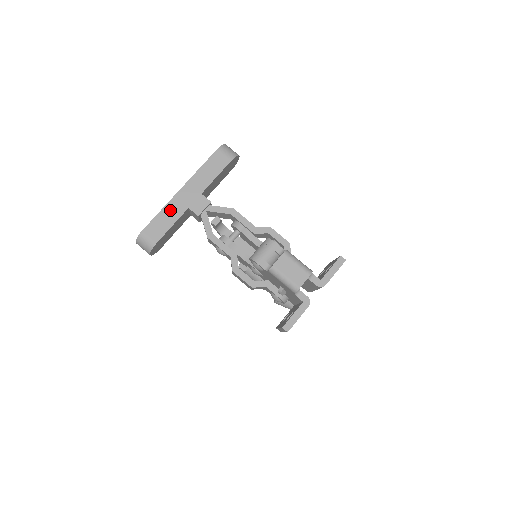
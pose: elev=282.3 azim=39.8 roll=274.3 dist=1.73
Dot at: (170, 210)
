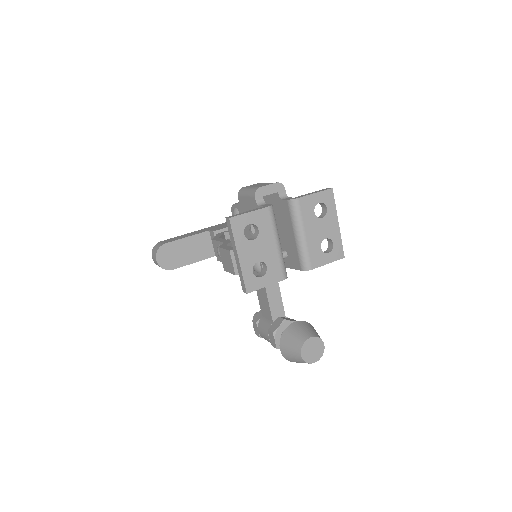
Dot at: (193, 233)
